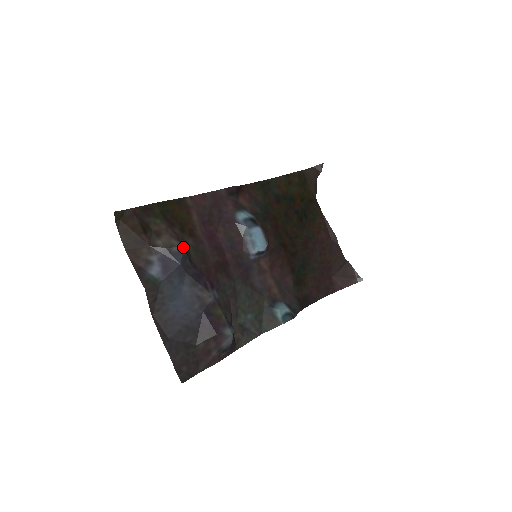
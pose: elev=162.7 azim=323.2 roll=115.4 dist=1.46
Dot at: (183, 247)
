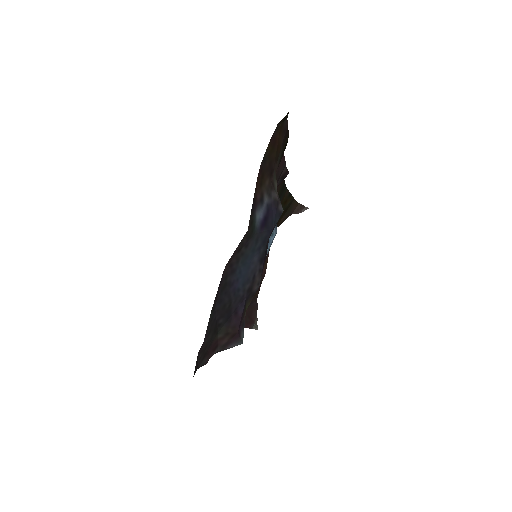
Dot at: occluded
